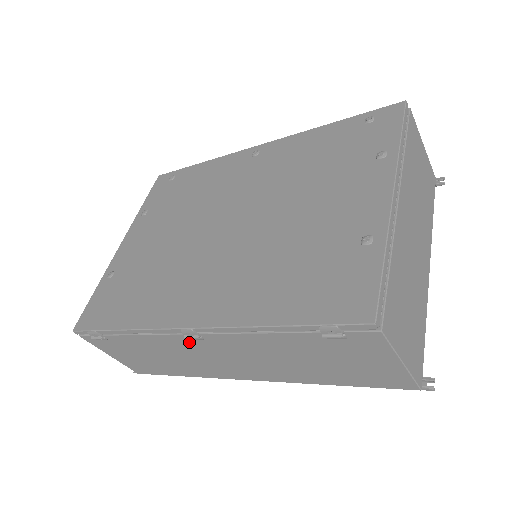
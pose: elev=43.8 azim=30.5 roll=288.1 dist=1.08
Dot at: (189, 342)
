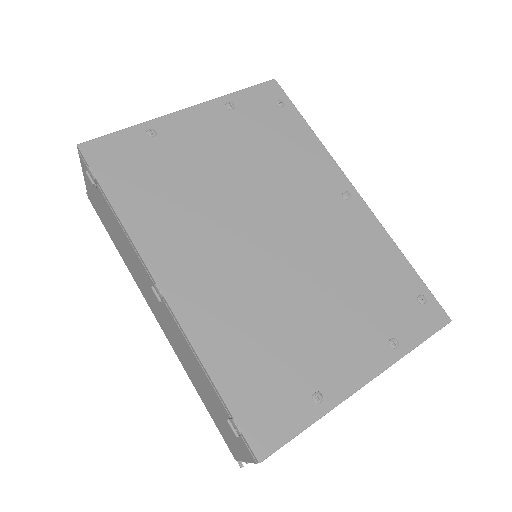
Dot at: (150, 283)
